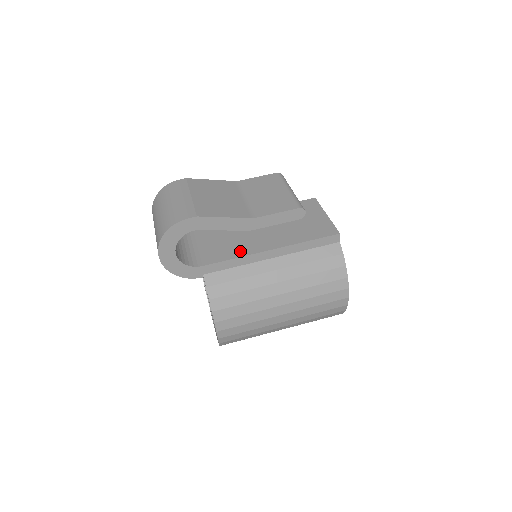
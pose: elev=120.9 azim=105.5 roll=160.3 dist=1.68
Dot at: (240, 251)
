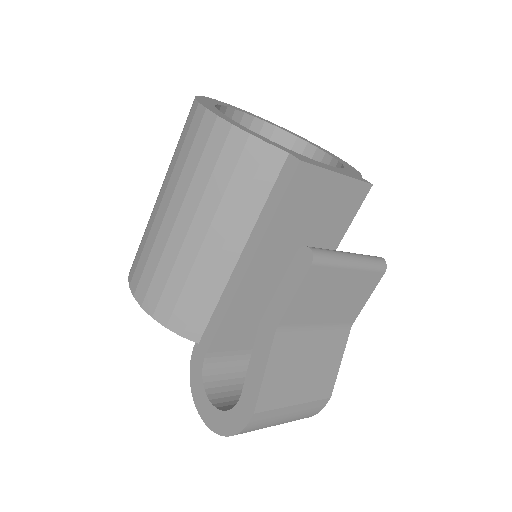
Dot at: occluded
